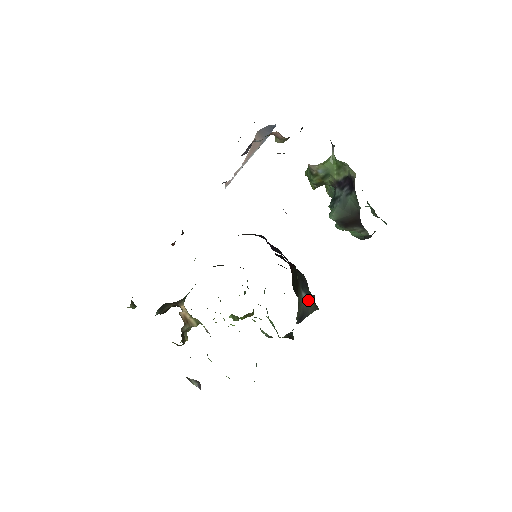
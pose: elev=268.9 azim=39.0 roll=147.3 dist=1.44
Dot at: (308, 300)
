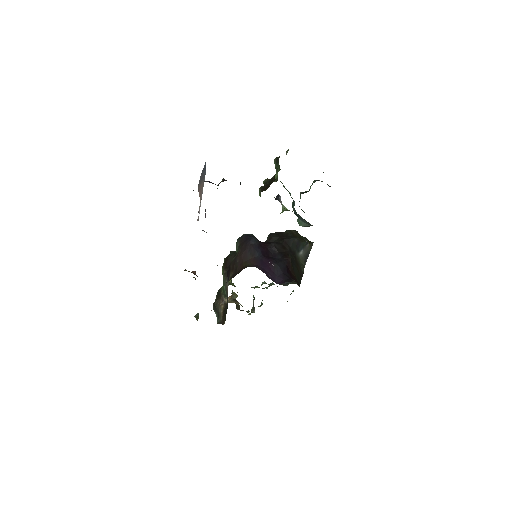
Dot at: (305, 249)
